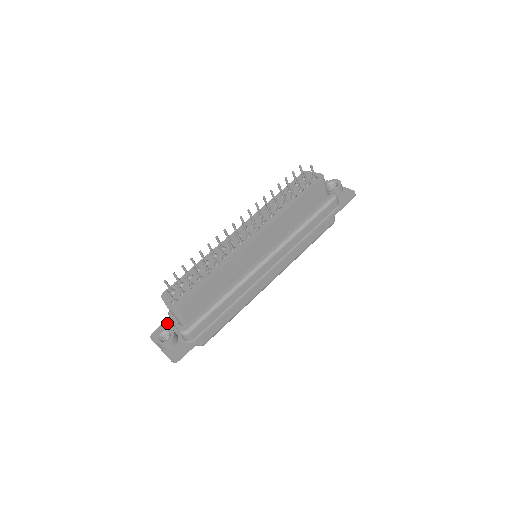
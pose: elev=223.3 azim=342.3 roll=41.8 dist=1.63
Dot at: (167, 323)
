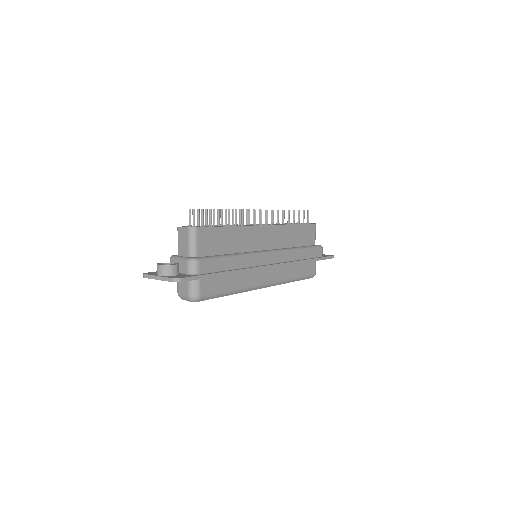
Dot at: occluded
